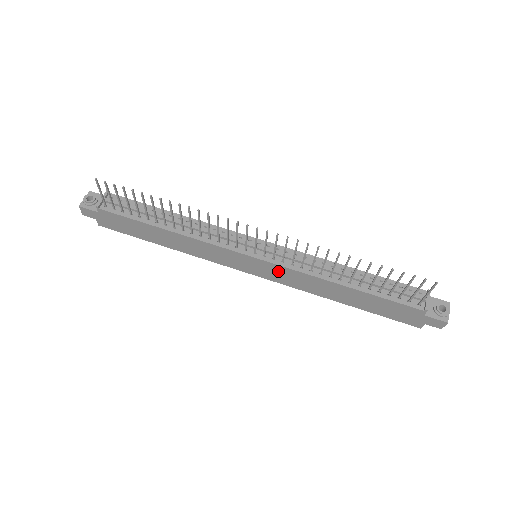
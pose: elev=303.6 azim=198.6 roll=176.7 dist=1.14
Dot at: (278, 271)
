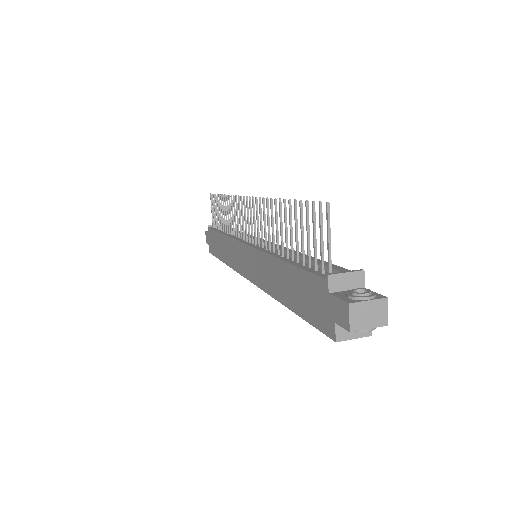
Dot at: (254, 260)
